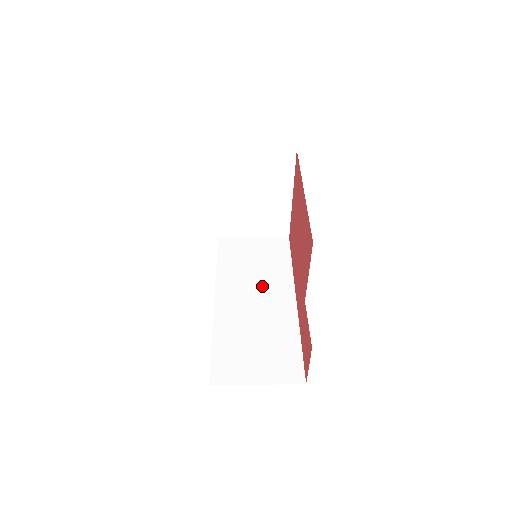
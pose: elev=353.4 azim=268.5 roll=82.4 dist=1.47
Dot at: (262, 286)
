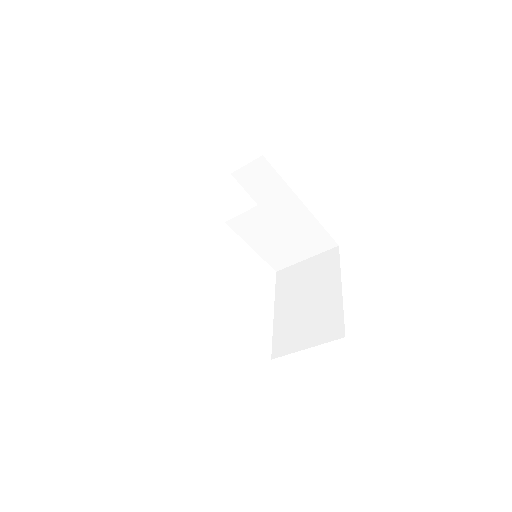
Dot at: occluded
